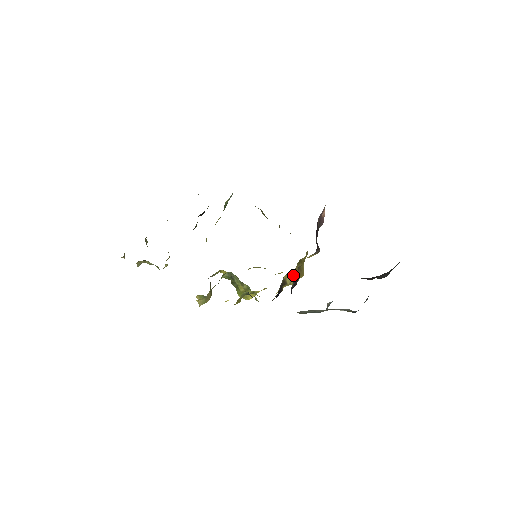
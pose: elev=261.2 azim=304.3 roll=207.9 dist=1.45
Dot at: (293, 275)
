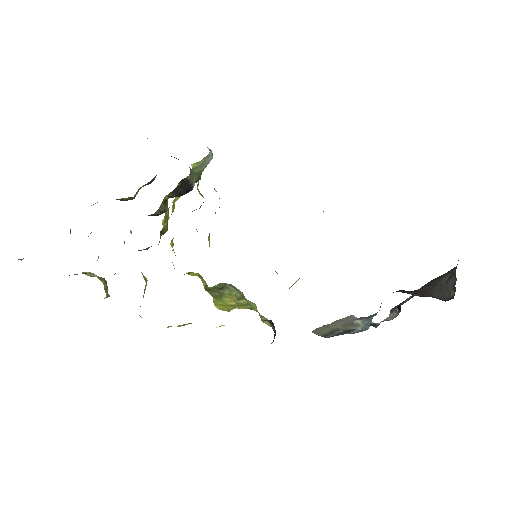
Dot at: occluded
